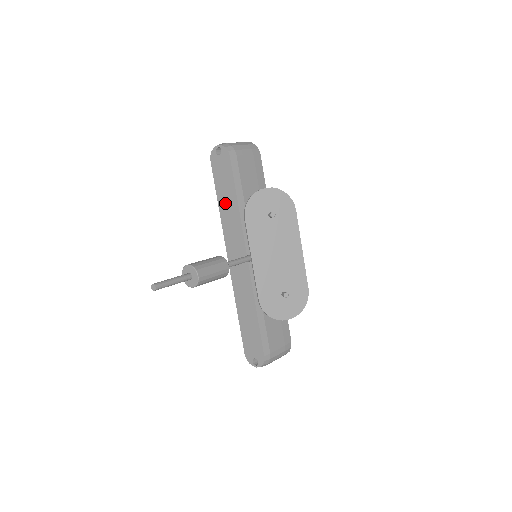
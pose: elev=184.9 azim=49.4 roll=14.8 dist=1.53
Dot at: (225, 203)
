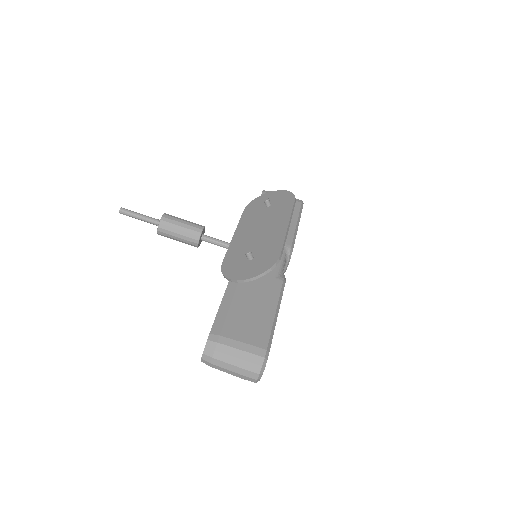
Dot at: occluded
